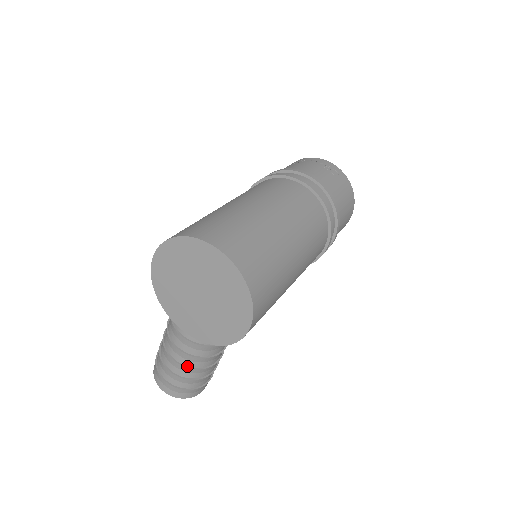
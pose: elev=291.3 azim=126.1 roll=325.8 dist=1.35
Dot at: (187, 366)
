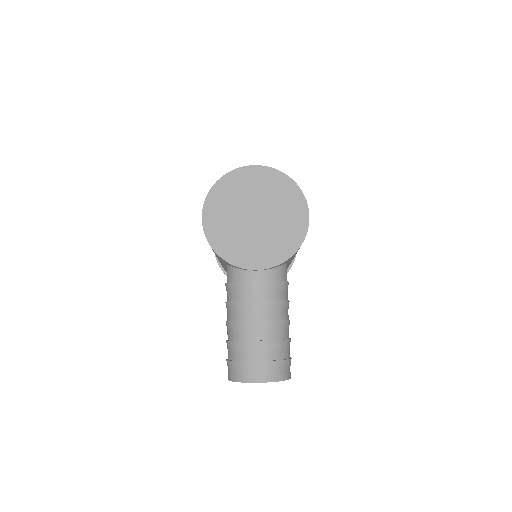
Dot at: (271, 320)
